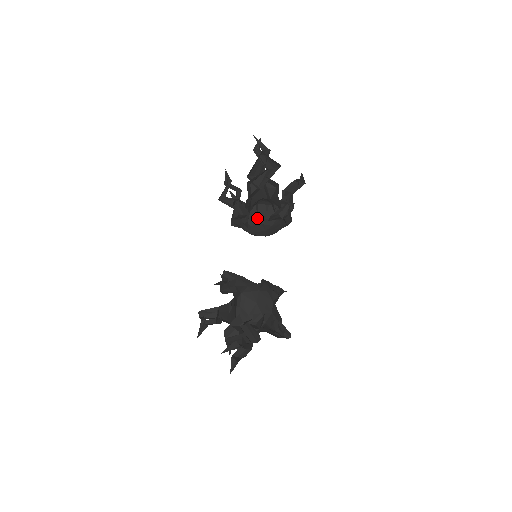
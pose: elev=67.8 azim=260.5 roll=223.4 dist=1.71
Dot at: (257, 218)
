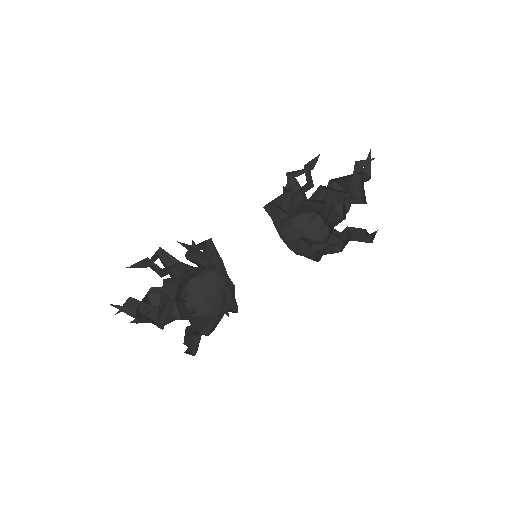
Dot at: (306, 225)
